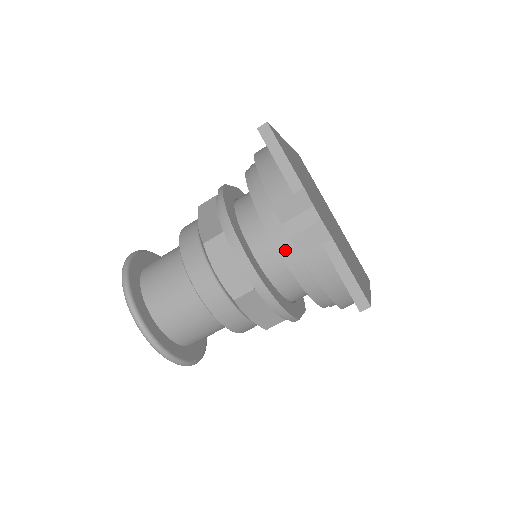
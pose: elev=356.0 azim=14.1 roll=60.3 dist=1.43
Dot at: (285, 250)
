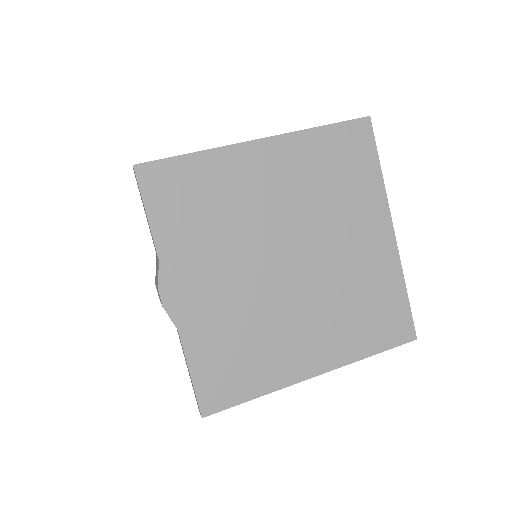
Dot at: occluded
